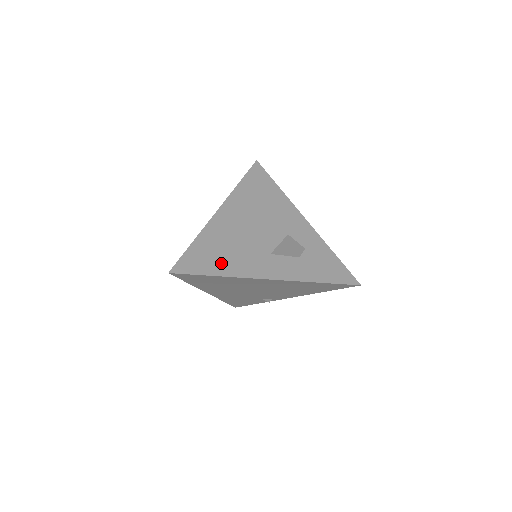
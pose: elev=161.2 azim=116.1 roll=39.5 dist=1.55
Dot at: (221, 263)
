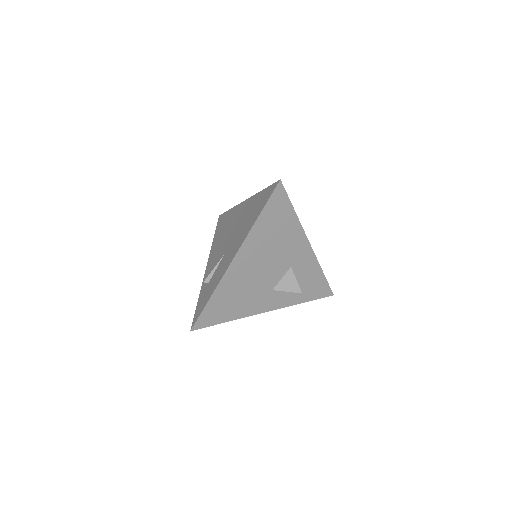
Dot at: (232, 311)
